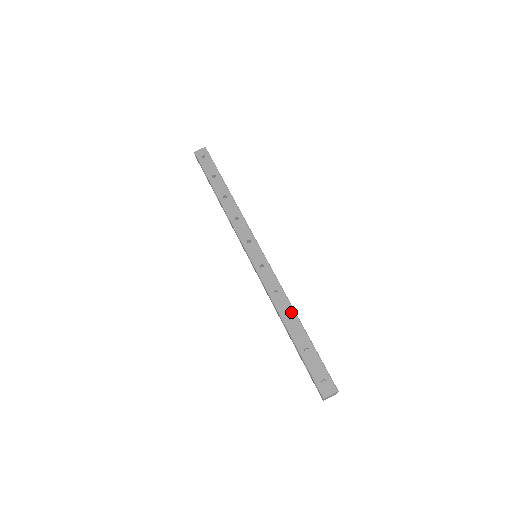
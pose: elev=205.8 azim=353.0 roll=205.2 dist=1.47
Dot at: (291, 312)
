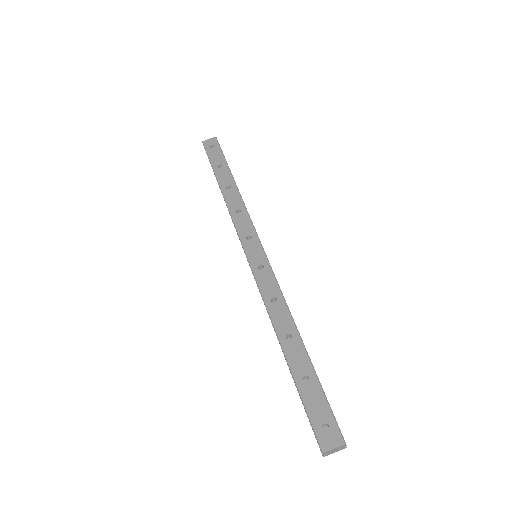
Dot at: (291, 326)
